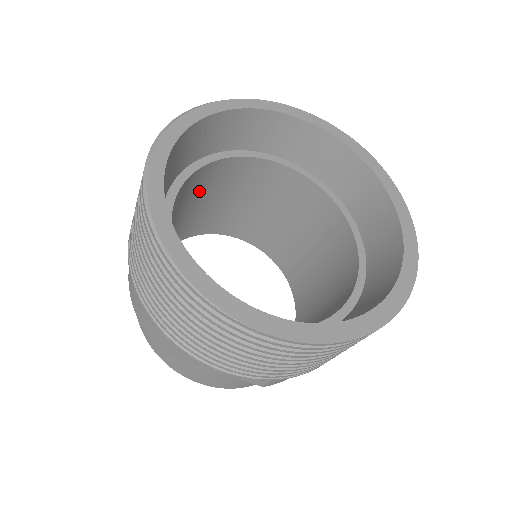
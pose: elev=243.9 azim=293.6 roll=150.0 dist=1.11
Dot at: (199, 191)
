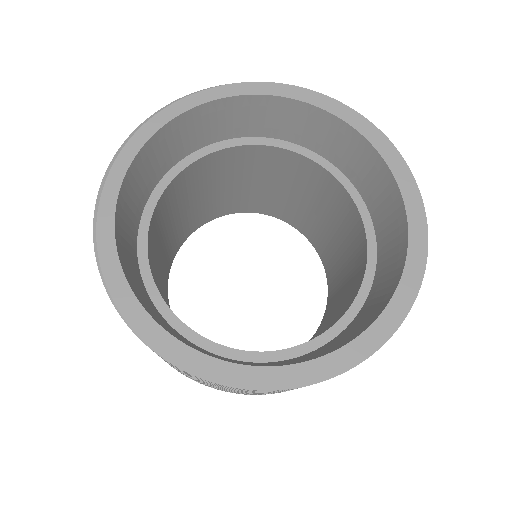
Dot at: (210, 179)
